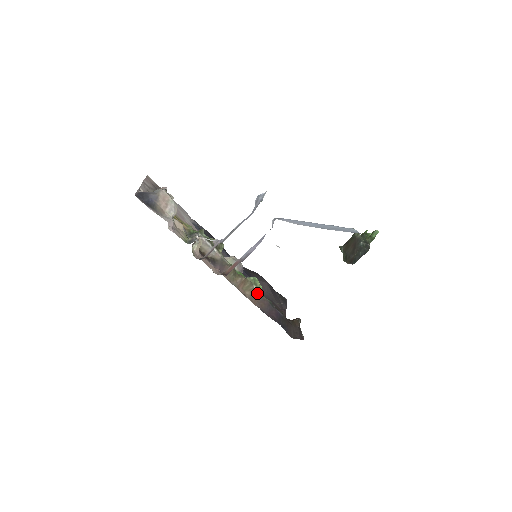
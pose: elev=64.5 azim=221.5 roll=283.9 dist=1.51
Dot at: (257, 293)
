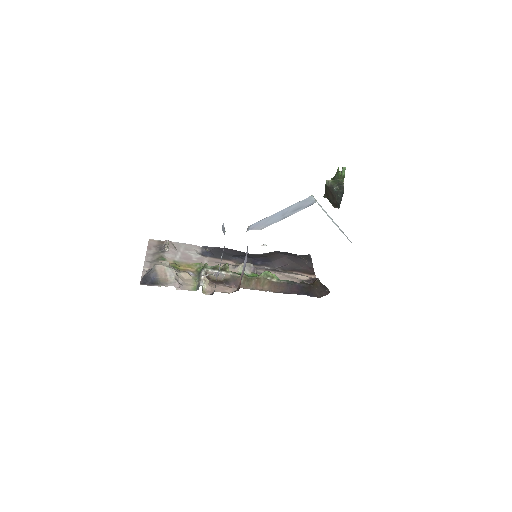
Dot at: (273, 282)
